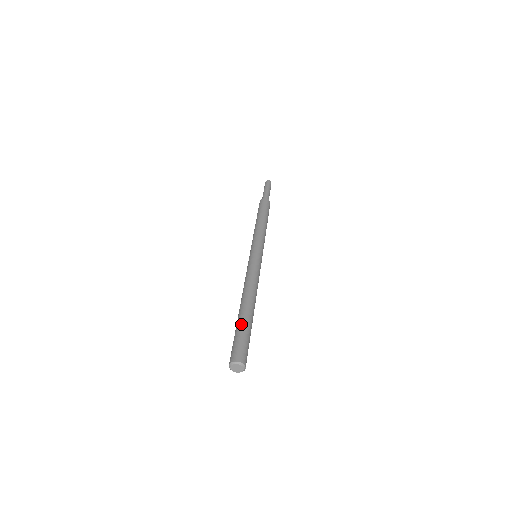
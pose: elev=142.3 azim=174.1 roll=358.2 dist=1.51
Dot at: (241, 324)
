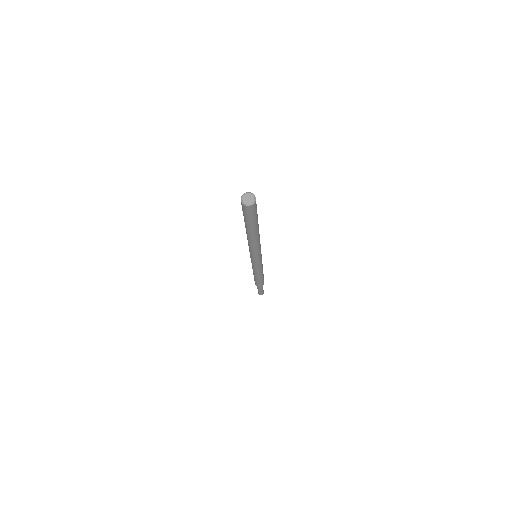
Dot at: occluded
